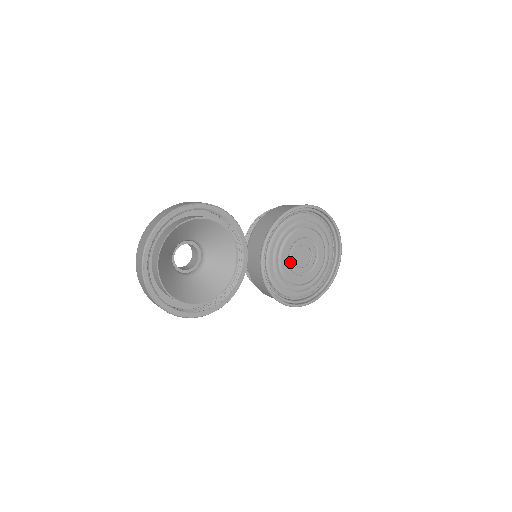
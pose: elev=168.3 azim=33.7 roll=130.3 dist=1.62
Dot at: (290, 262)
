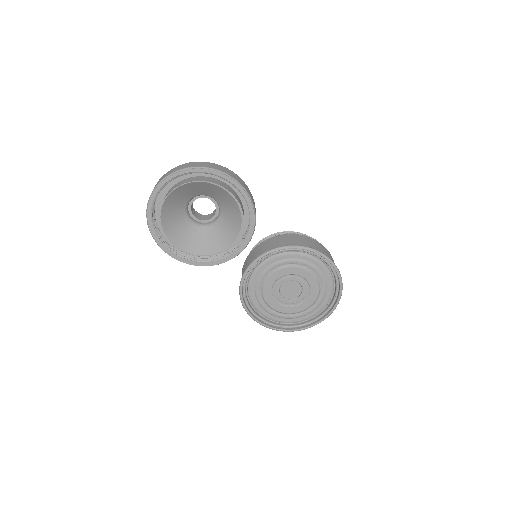
Dot at: (276, 284)
